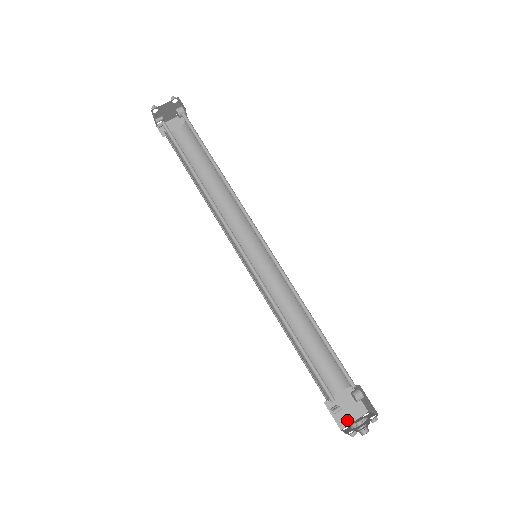
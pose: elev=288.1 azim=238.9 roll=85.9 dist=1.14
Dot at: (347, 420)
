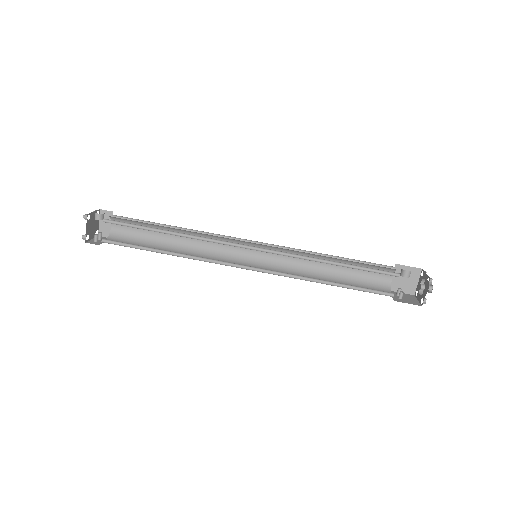
Dot at: (413, 286)
